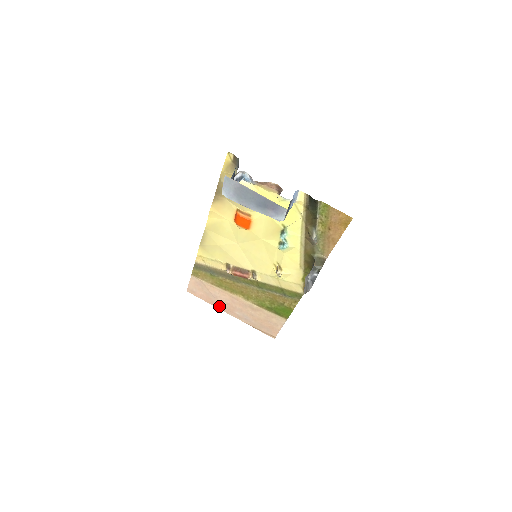
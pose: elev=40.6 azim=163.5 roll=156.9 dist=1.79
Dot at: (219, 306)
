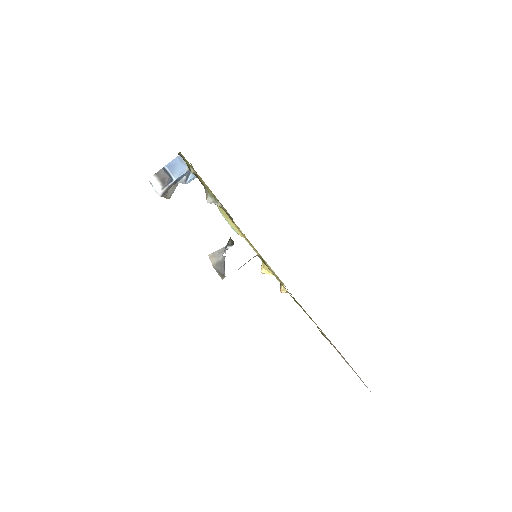
Dot at: occluded
